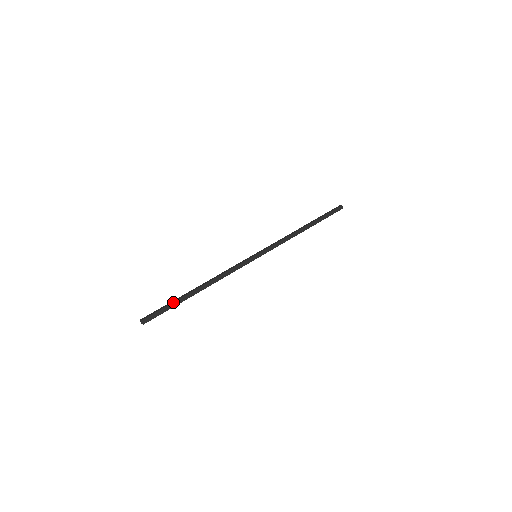
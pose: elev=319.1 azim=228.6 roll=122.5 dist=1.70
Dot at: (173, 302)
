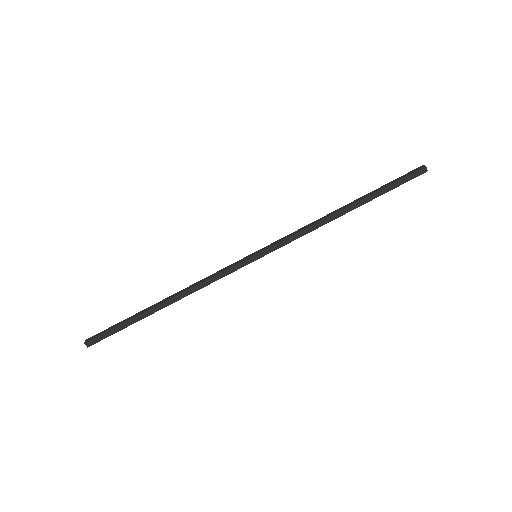
Dot at: occluded
